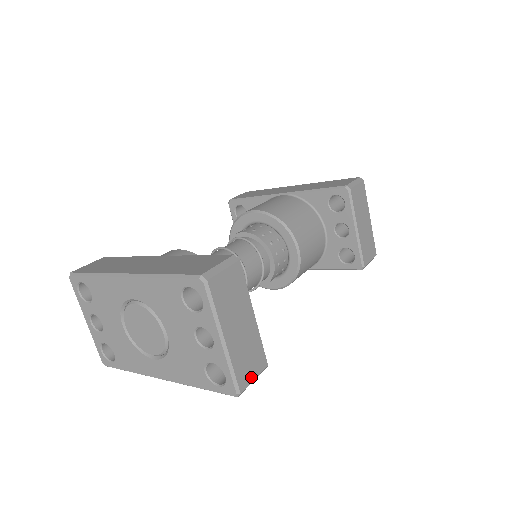
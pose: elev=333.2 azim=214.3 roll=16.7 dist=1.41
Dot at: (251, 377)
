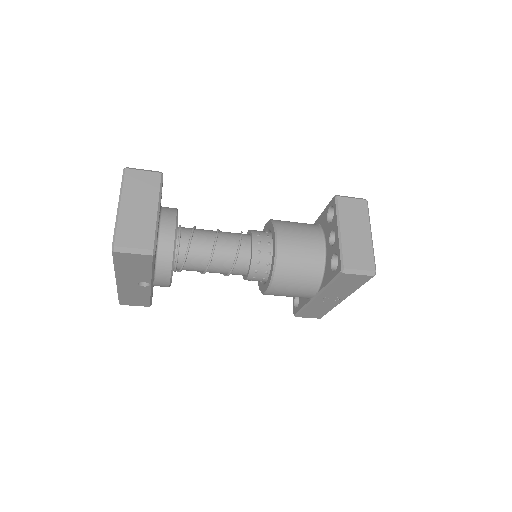
Dot at: (131, 244)
